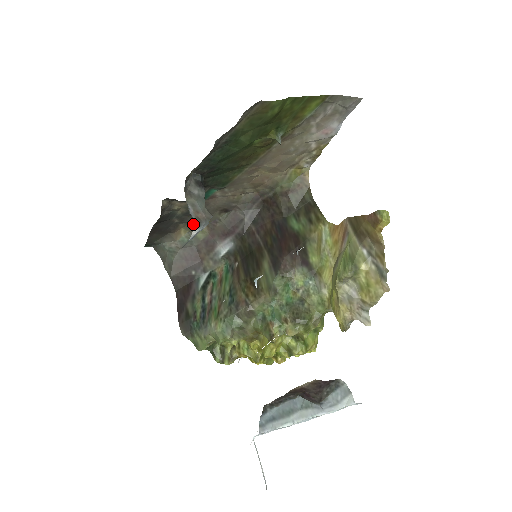
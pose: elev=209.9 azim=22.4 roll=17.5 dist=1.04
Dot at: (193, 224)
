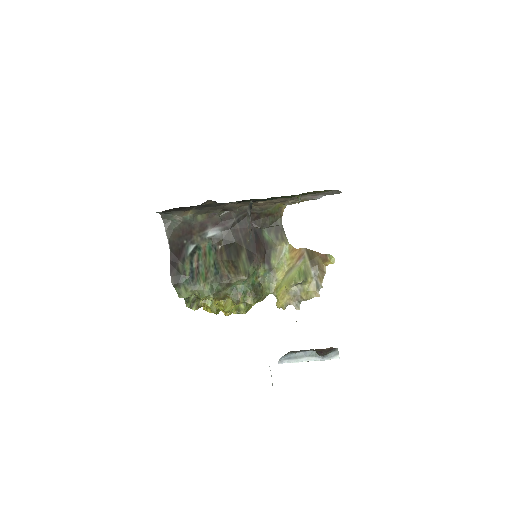
Dot at: (201, 211)
